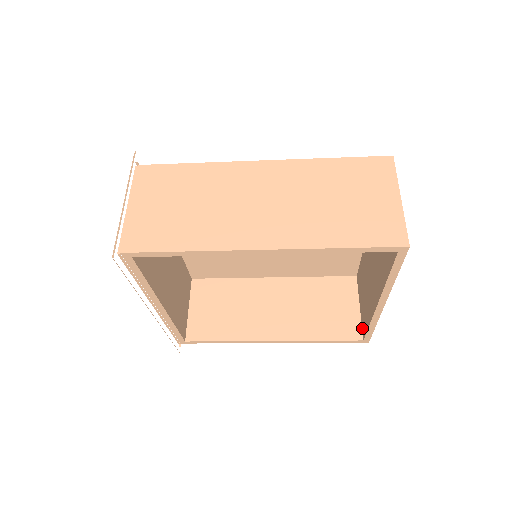
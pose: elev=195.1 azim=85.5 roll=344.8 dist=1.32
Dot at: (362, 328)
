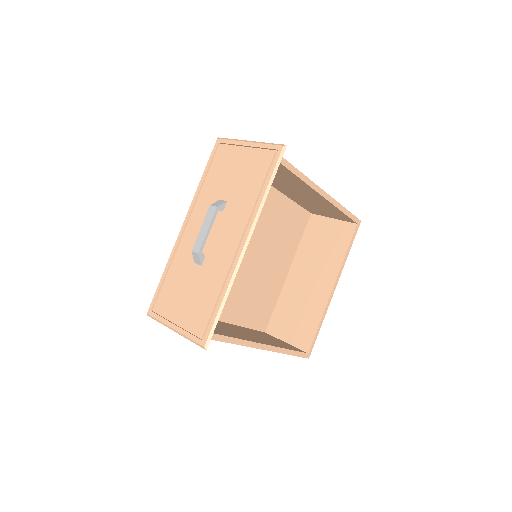
Dot at: (301, 348)
